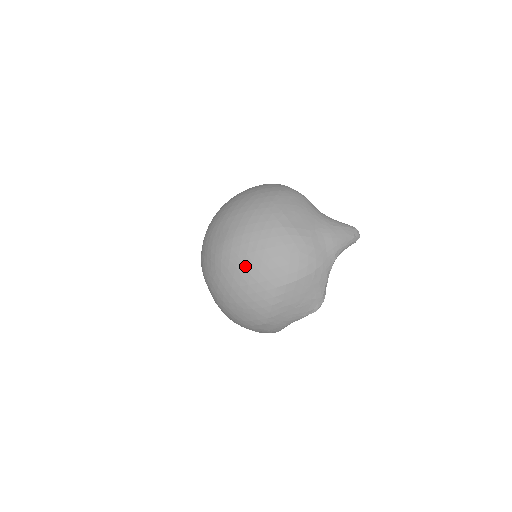
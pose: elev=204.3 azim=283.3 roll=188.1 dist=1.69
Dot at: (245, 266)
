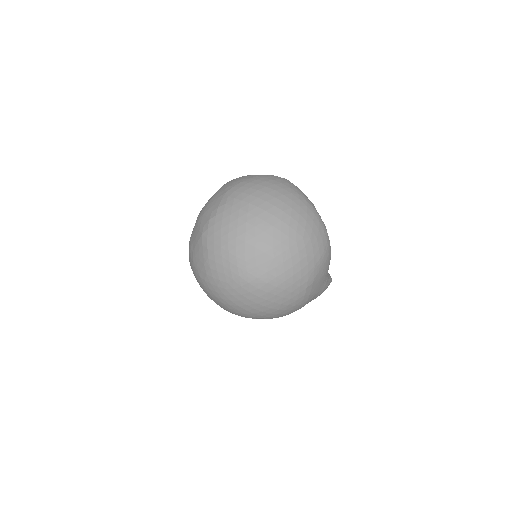
Dot at: (257, 304)
